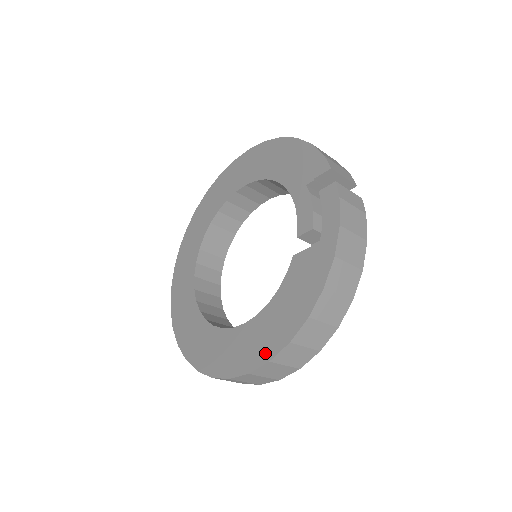
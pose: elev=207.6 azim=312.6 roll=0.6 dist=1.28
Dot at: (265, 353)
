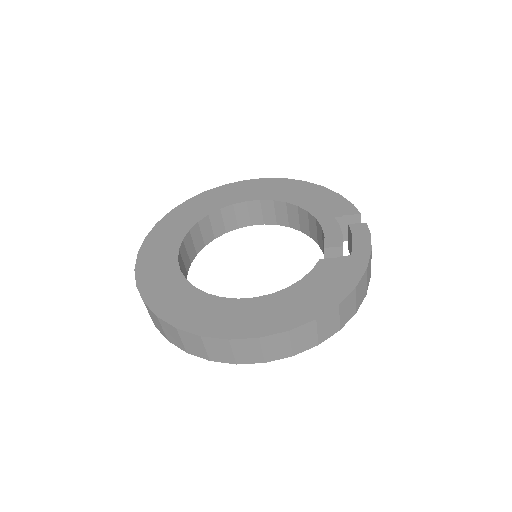
Dot at: (284, 323)
